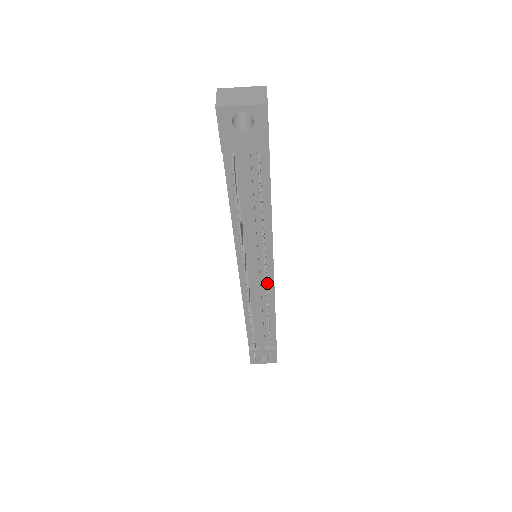
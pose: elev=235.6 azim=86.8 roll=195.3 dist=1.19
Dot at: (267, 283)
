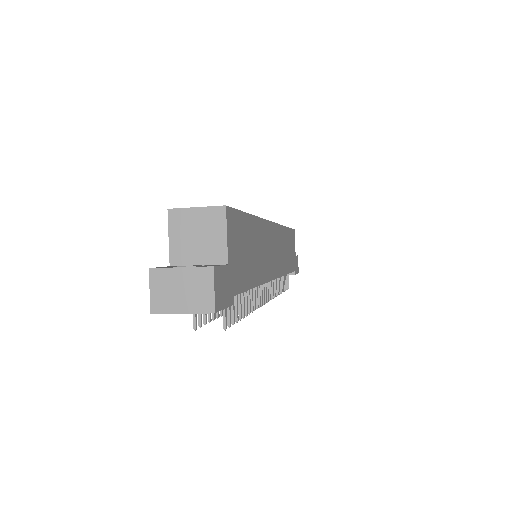
Dot at: occluded
